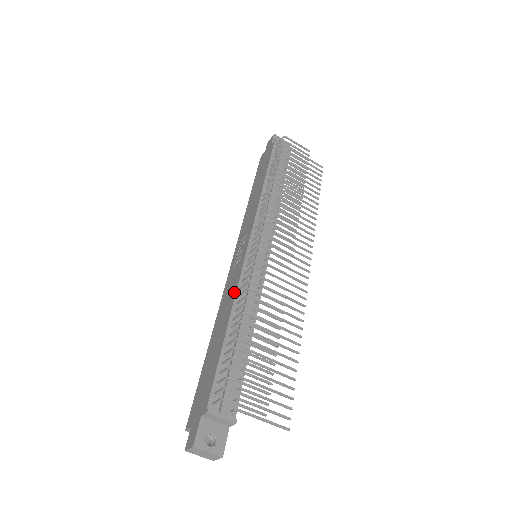
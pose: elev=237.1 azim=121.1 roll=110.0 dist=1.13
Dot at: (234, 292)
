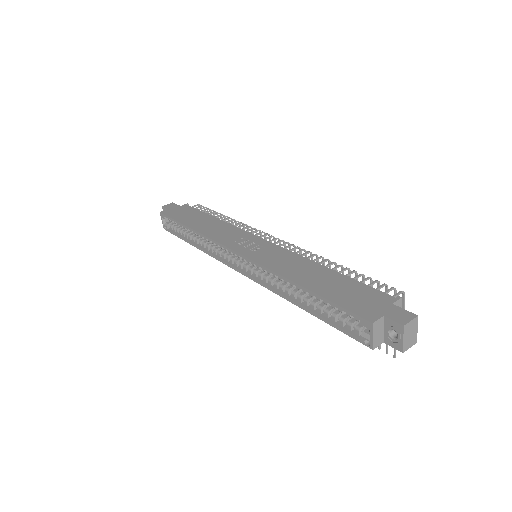
Dot at: (297, 256)
